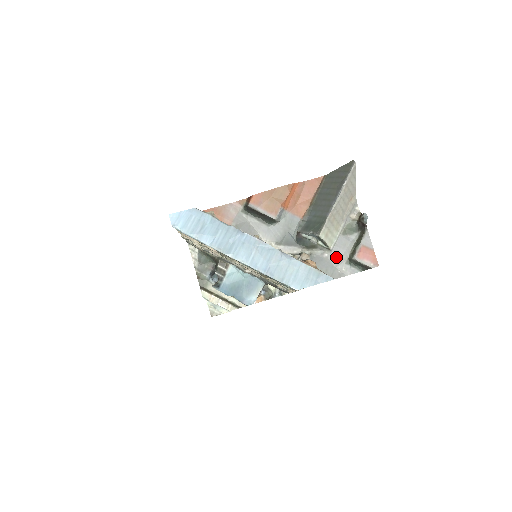
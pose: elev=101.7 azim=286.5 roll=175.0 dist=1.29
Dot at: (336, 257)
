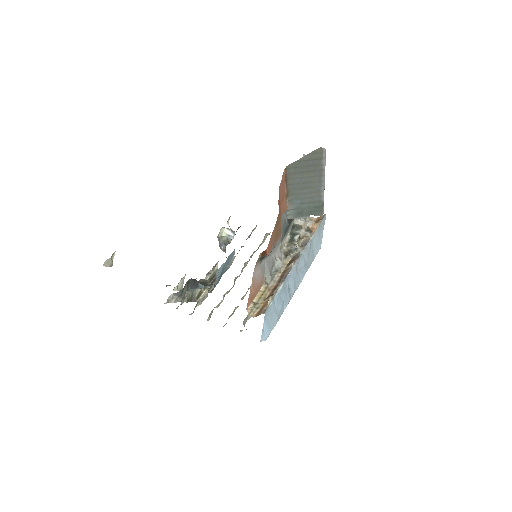
Dot at: occluded
